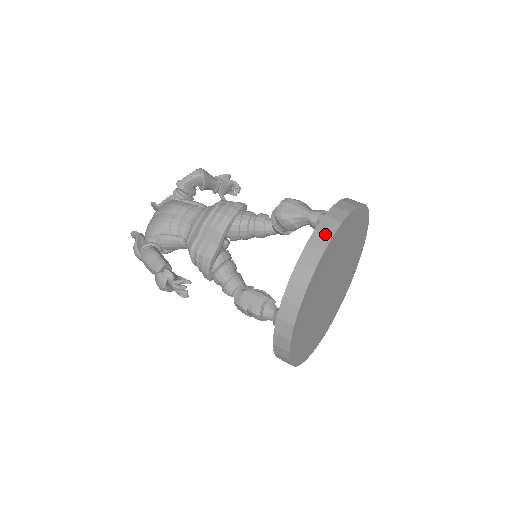
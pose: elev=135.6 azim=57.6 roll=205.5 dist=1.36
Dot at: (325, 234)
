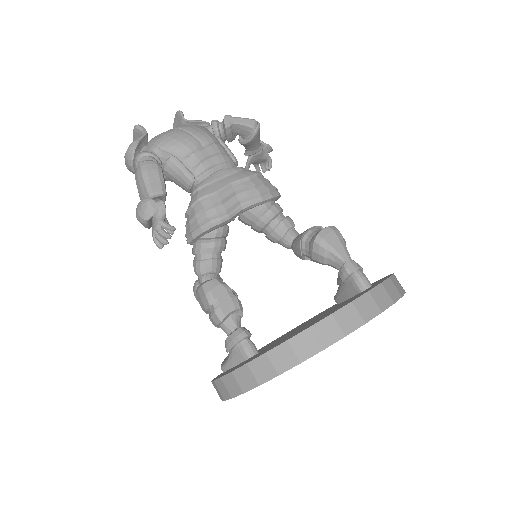
Dot at: (375, 305)
